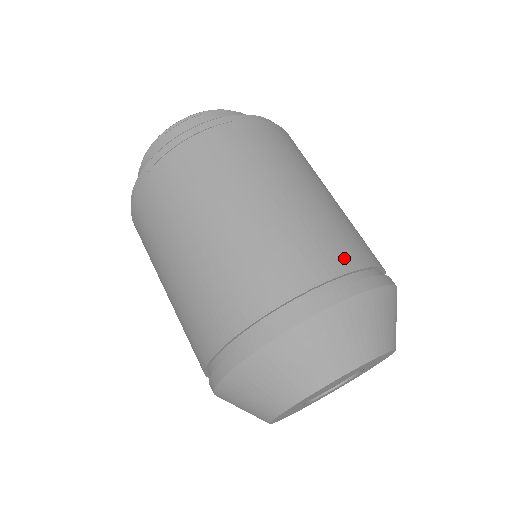
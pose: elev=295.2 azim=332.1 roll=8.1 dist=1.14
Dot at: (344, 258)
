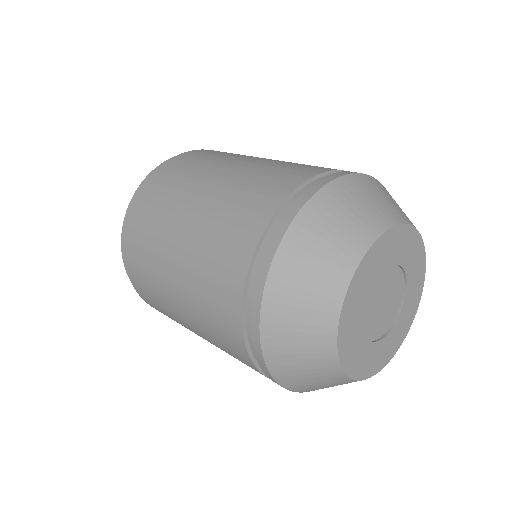
Dot at: occluded
